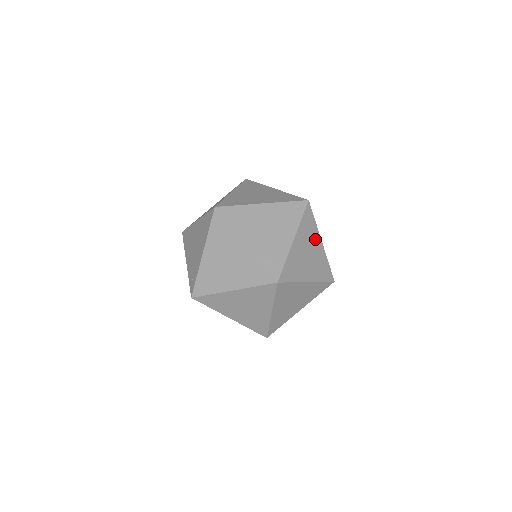
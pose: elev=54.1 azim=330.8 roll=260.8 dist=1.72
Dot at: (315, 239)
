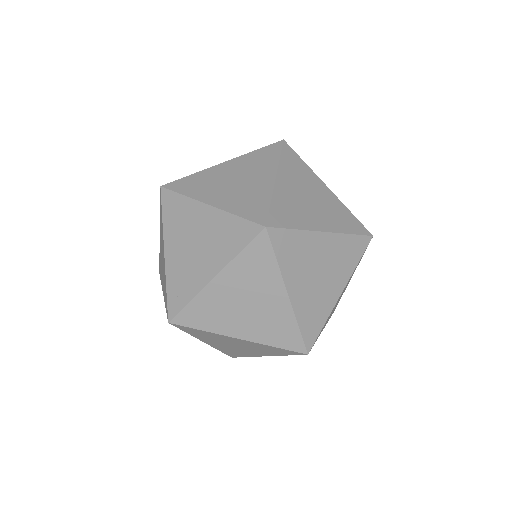
Dot at: (350, 279)
